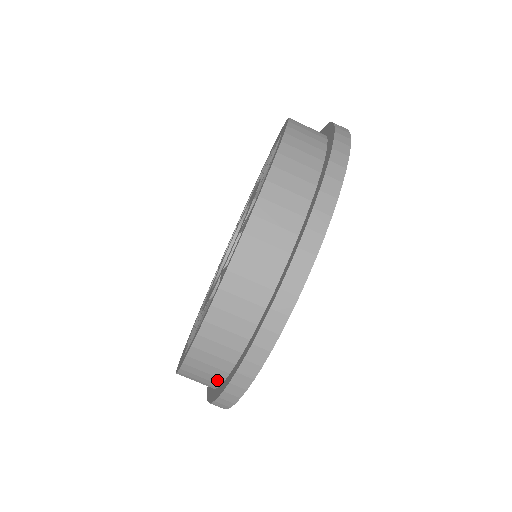
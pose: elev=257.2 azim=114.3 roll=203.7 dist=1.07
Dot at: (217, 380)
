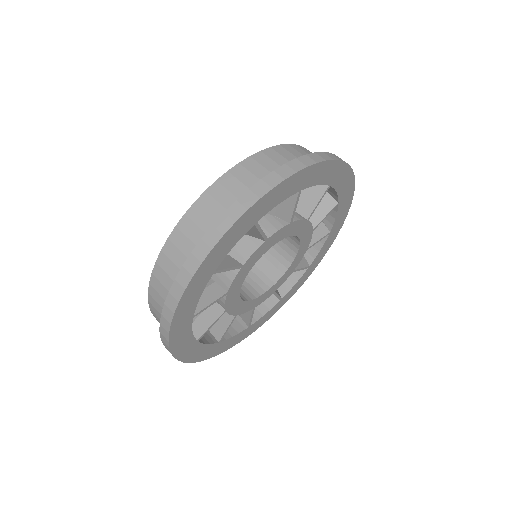
Dot at: occluded
